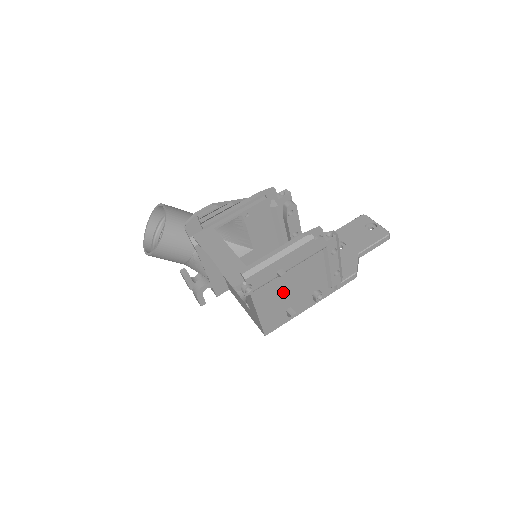
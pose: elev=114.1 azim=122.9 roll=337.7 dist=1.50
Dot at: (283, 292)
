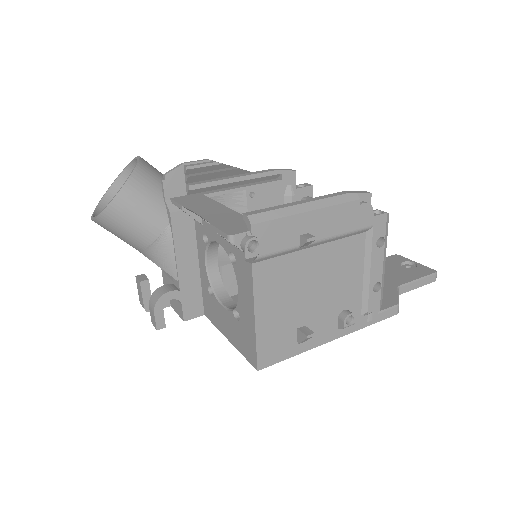
Dot at: (300, 288)
